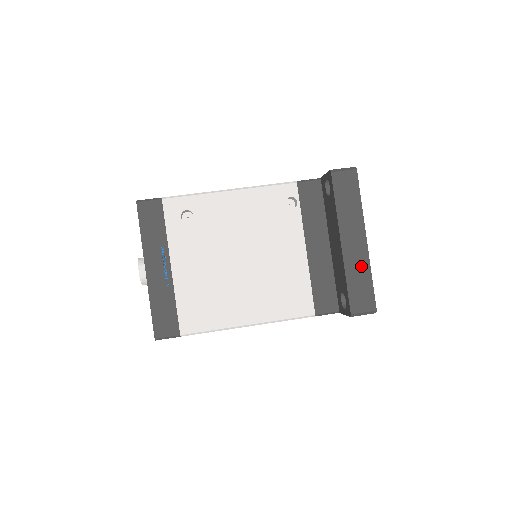
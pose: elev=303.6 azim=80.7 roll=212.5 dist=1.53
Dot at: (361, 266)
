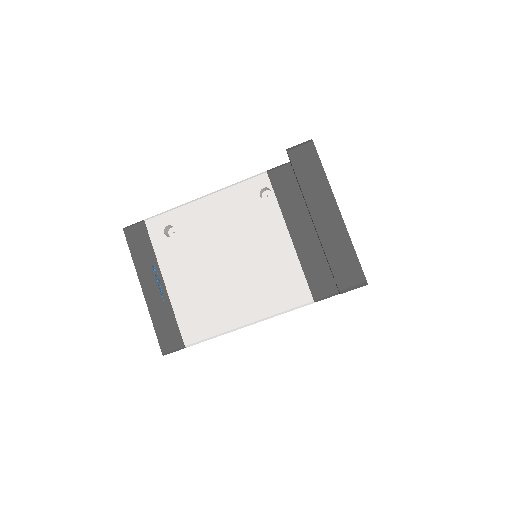
Dot at: (339, 238)
